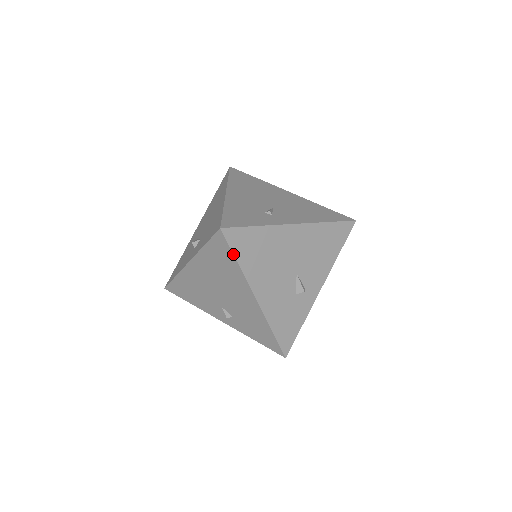
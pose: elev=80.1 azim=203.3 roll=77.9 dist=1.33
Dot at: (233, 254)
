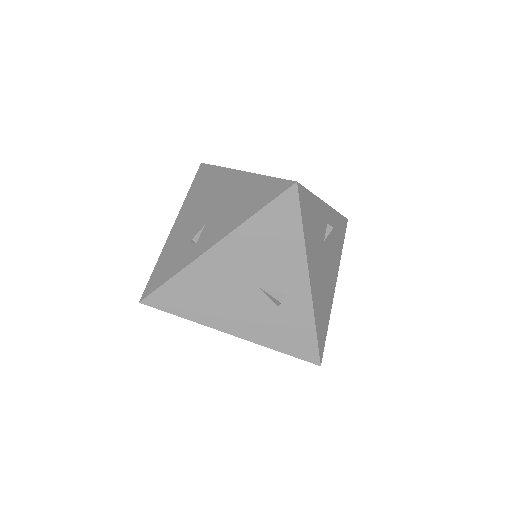
Dot at: occluded
